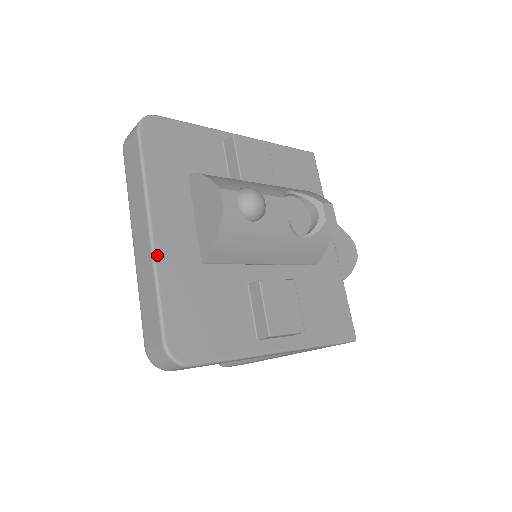
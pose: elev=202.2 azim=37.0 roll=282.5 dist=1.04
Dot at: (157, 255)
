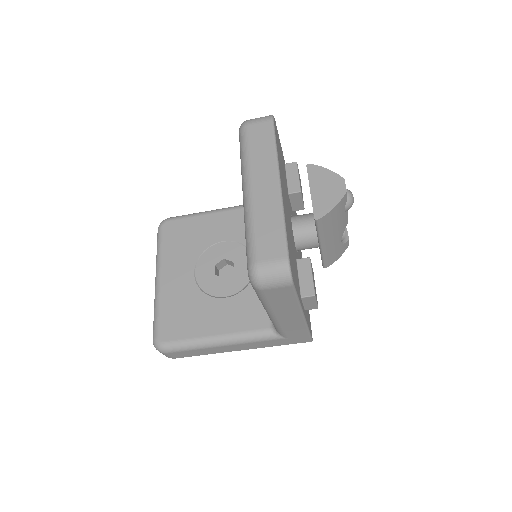
Dot at: (283, 201)
